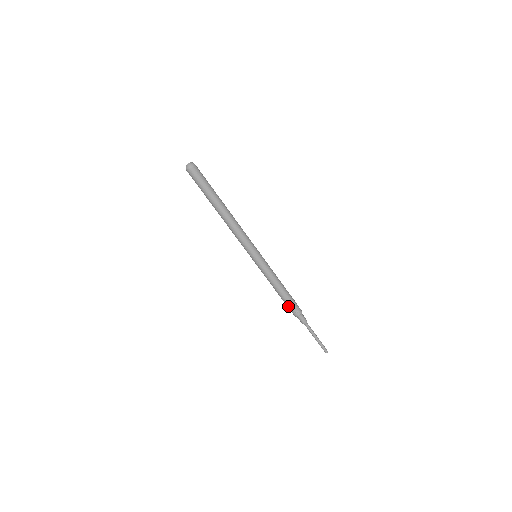
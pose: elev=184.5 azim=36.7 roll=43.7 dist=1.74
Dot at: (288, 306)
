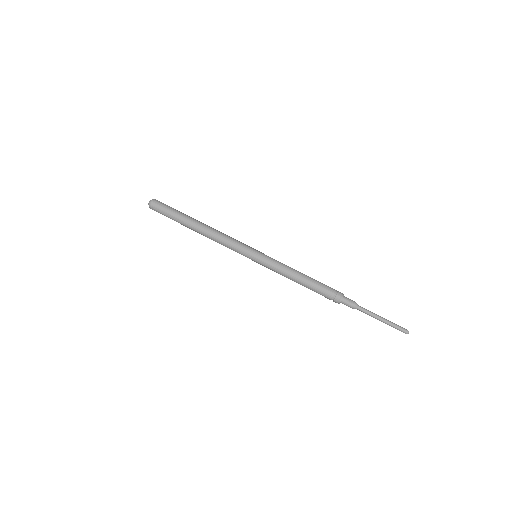
Dot at: occluded
